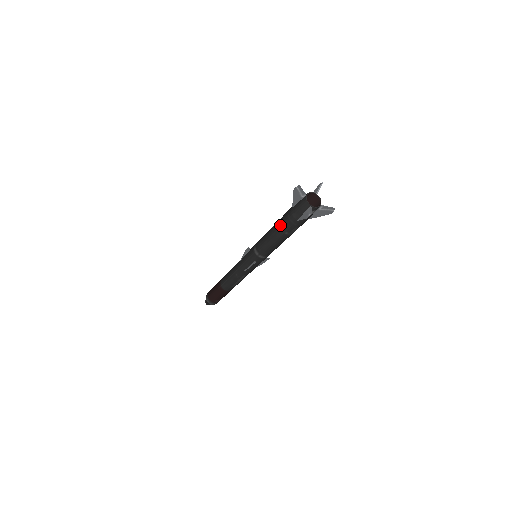
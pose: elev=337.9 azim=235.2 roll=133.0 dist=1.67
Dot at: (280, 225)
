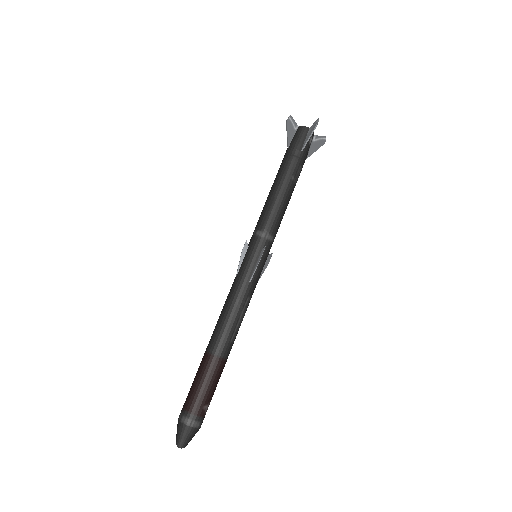
Dot at: (283, 172)
